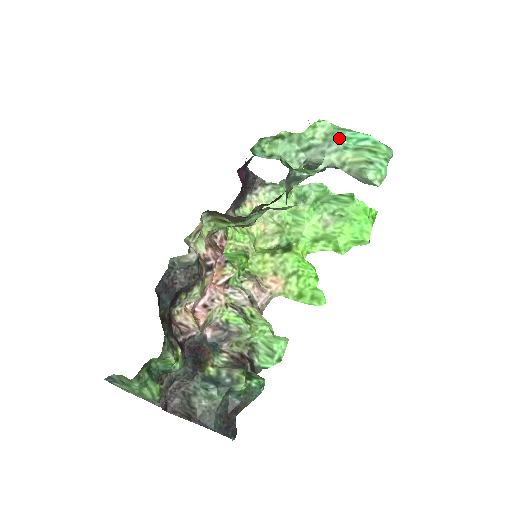
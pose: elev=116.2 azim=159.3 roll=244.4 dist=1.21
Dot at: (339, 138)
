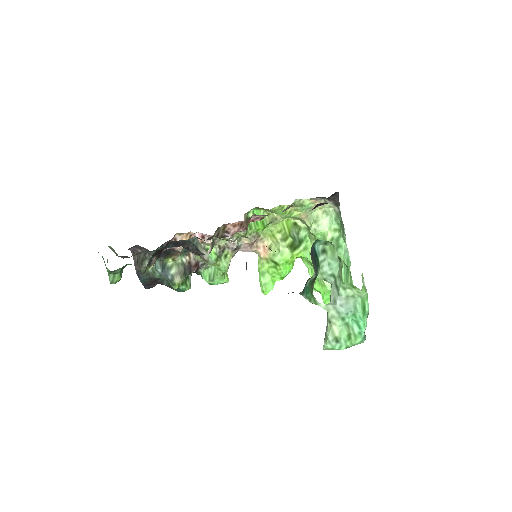
Dot at: (350, 311)
